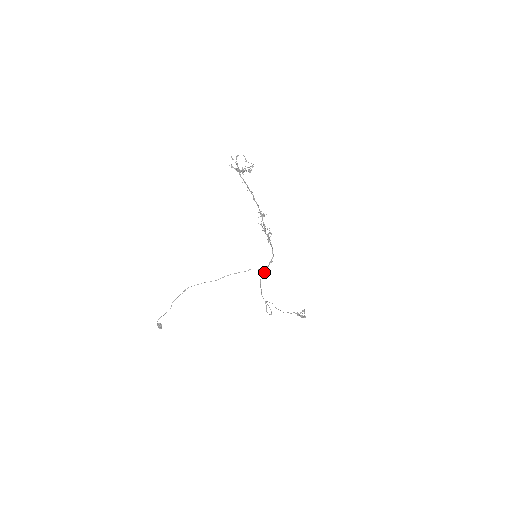
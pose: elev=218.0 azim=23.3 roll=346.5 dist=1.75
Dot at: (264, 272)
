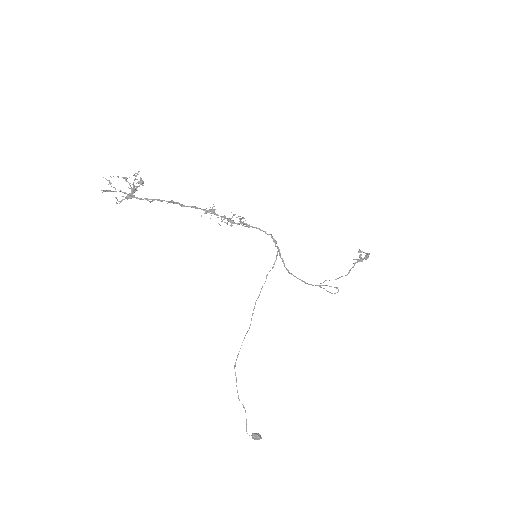
Dot at: (282, 261)
